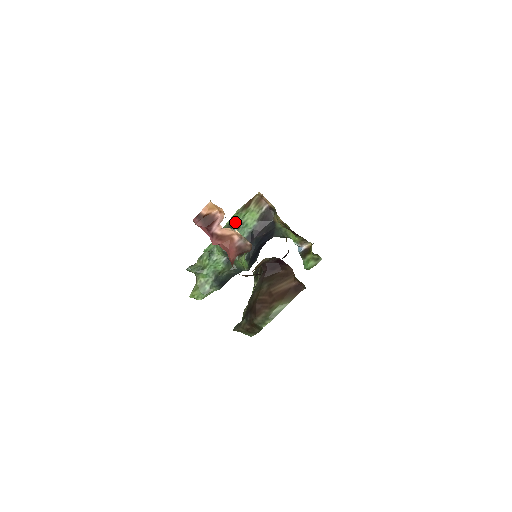
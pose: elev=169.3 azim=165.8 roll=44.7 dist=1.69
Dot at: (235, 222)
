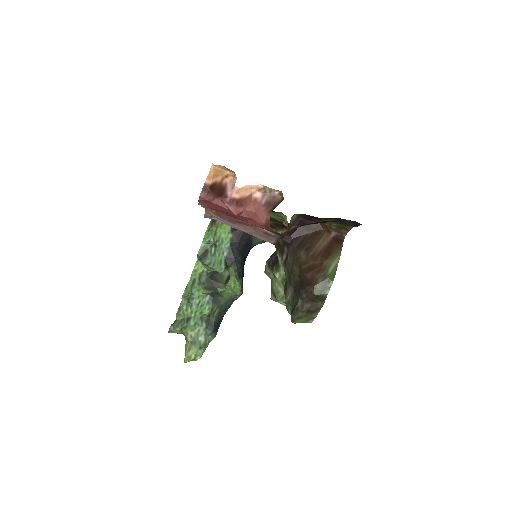
Dot at: (209, 243)
